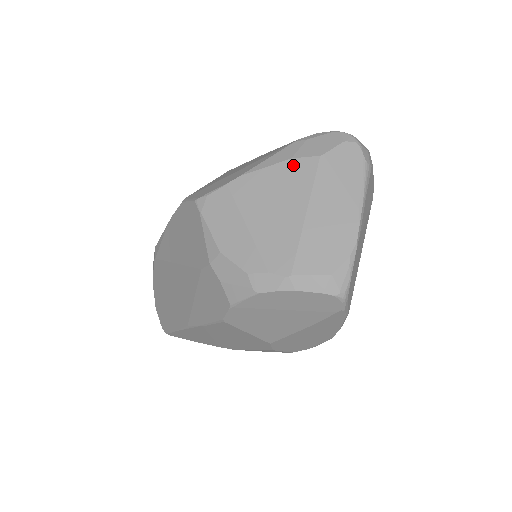
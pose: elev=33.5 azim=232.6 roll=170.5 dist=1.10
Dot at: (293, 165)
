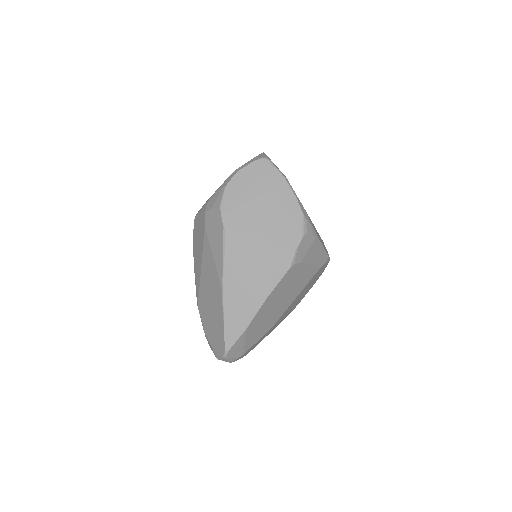
Dot at: occluded
